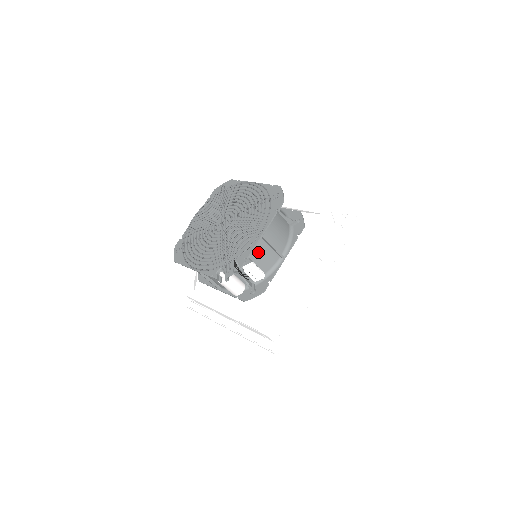
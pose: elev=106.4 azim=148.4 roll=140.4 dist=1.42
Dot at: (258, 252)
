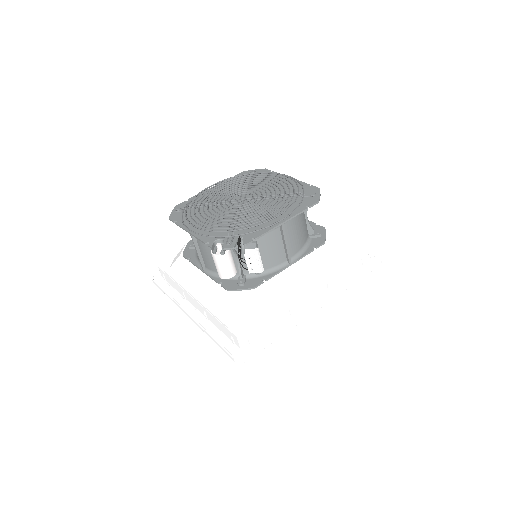
Dot at: (268, 241)
